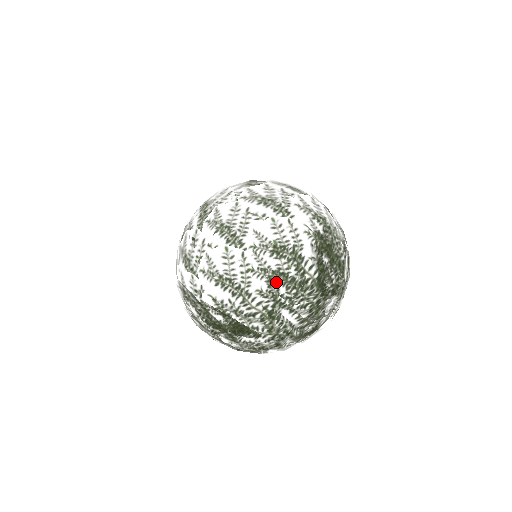
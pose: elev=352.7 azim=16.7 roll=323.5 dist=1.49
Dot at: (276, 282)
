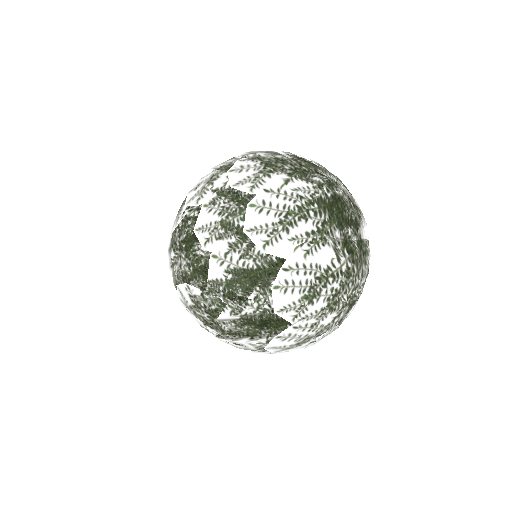
Dot at: (336, 304)
